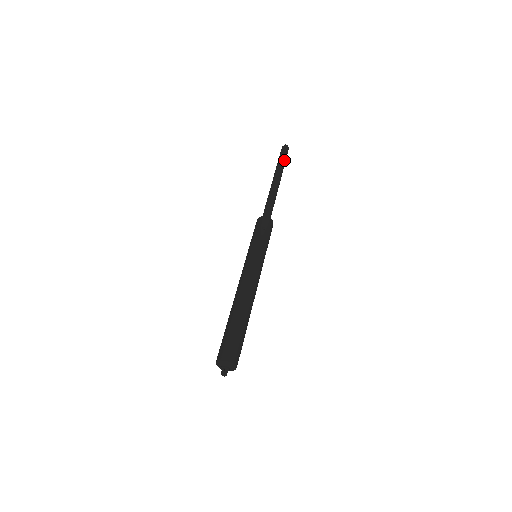
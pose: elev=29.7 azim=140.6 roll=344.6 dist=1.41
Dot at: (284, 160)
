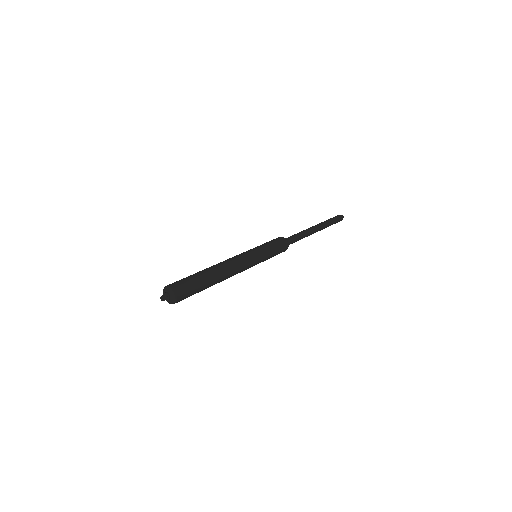
Dot at: (332, 222)
